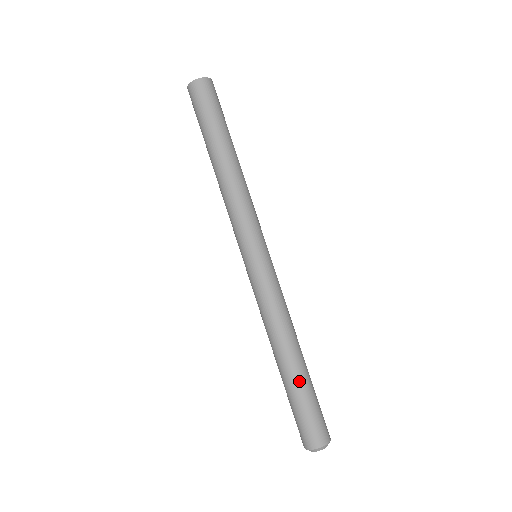
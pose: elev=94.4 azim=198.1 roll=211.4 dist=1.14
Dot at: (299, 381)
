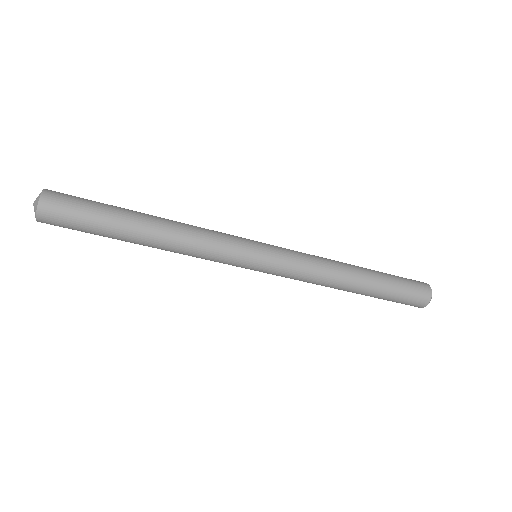
Dot at: (378, 289)
